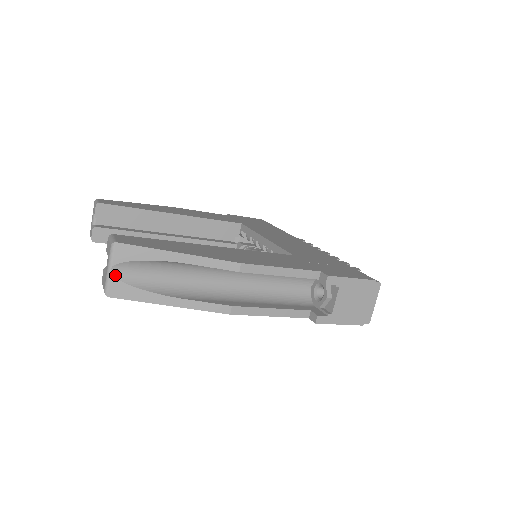
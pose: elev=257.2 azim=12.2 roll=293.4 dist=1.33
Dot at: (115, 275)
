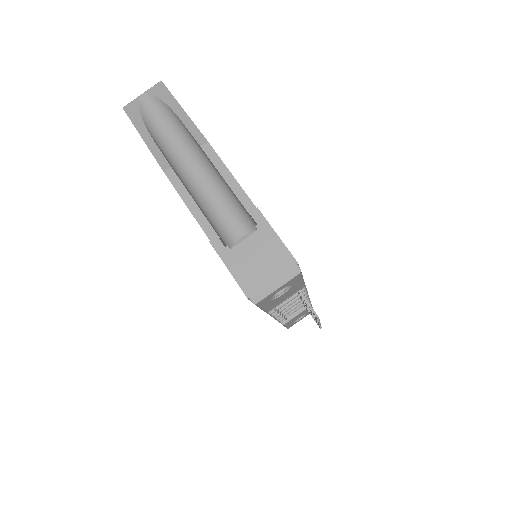
Dot at: (141, 99)
